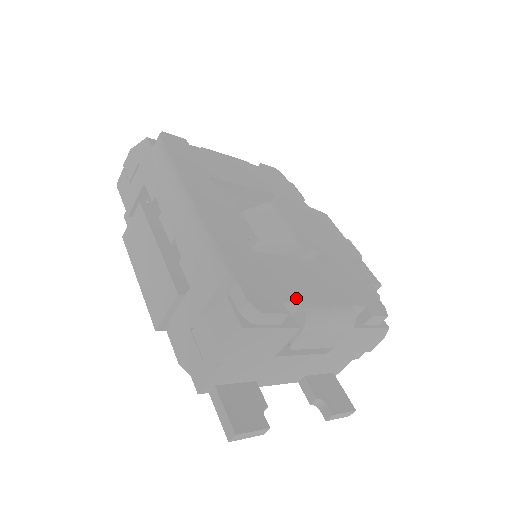
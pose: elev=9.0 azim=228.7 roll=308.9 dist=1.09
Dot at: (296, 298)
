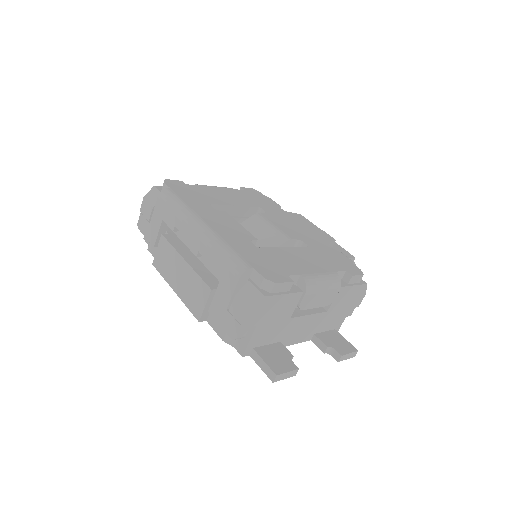
Dot at: (295, 272)
